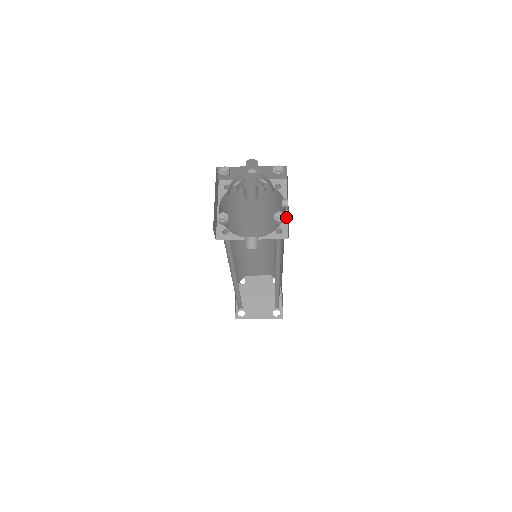
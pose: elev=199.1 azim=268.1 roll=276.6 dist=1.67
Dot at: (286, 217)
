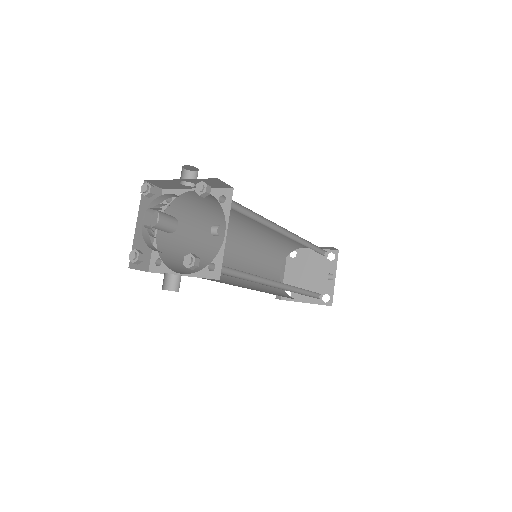
Dot at: (223, 247)
